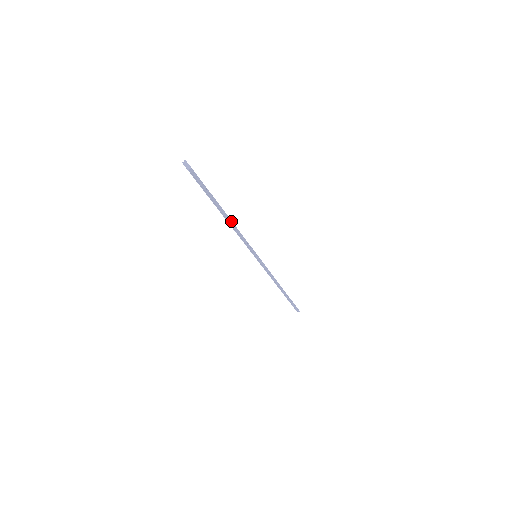
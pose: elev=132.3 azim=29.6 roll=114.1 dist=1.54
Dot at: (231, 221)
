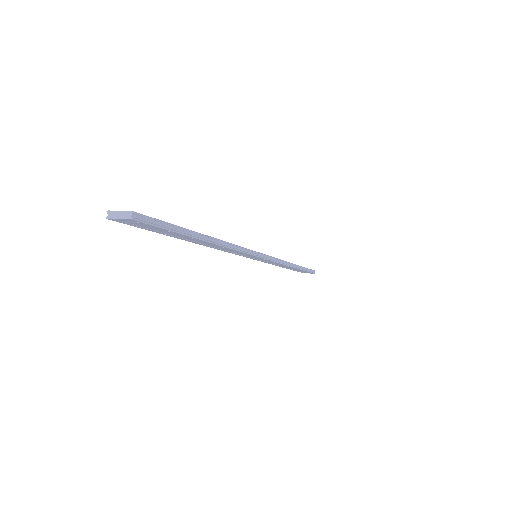
Dot at: (217, 240)
